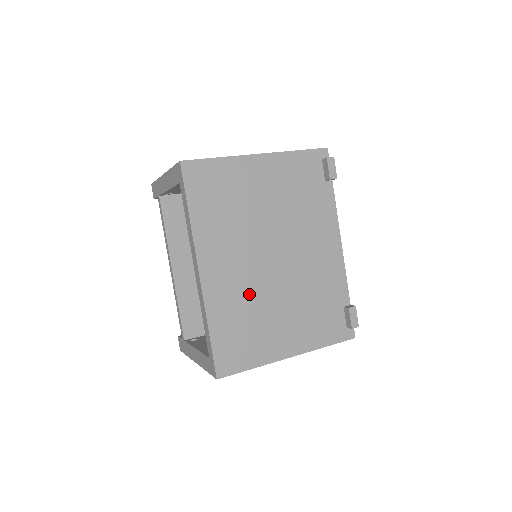
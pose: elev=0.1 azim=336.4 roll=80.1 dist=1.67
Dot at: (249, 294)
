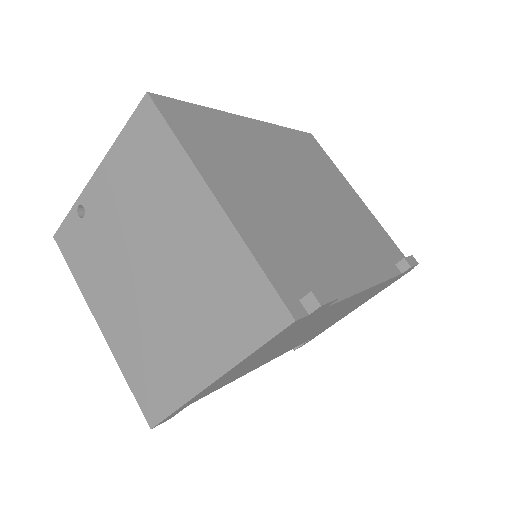
Dot at: (258, 159)
